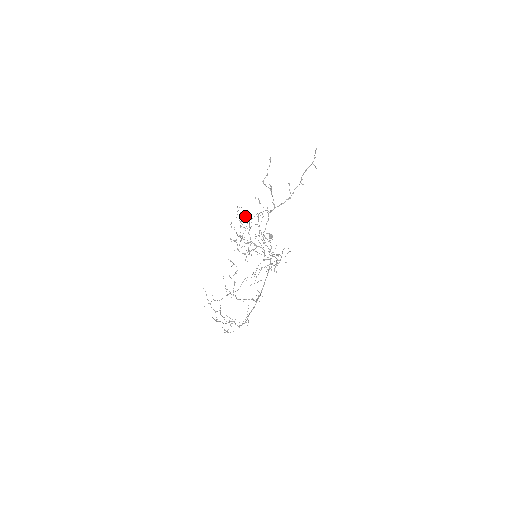
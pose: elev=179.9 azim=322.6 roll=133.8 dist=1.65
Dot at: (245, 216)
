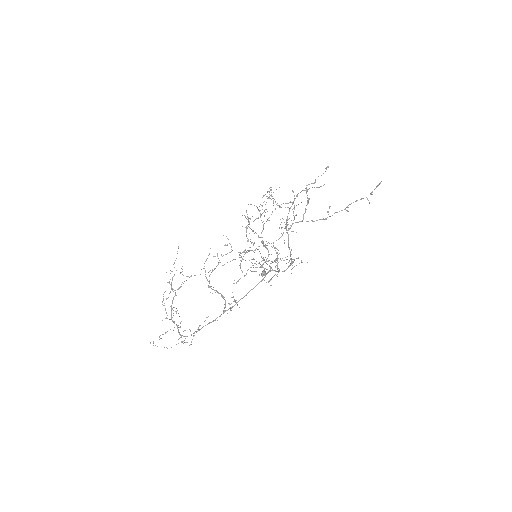
Dot at: (273, 201)
